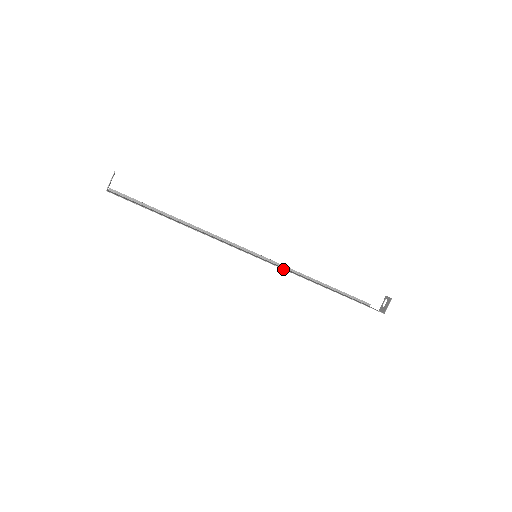
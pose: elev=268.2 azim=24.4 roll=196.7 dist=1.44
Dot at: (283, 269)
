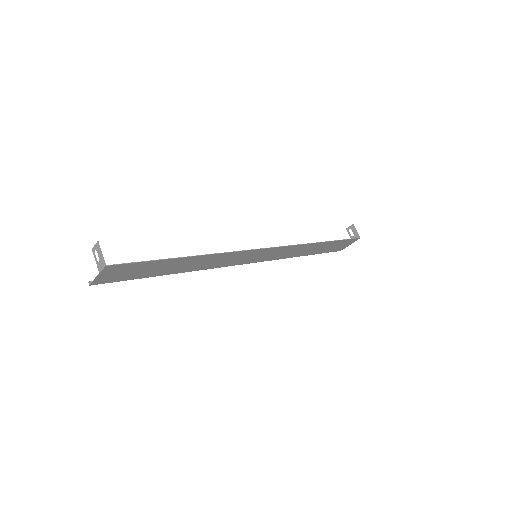
Dot at: (286, 246)
